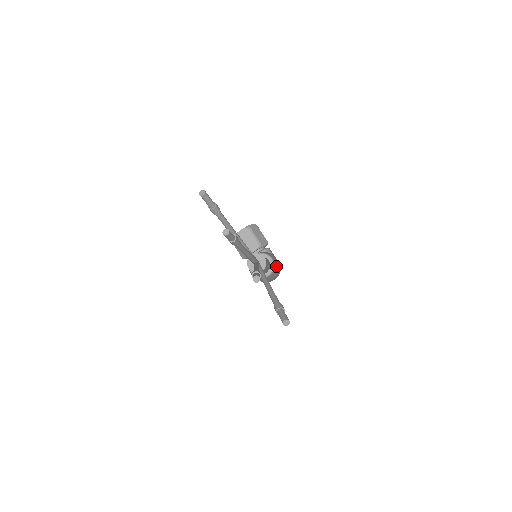
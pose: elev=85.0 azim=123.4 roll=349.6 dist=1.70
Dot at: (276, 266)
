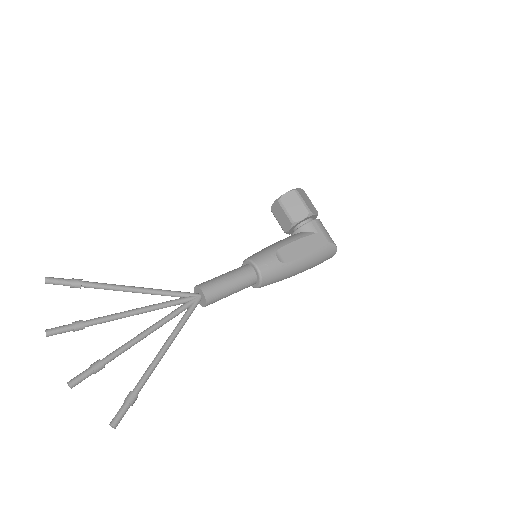
Dot at: (274, 270)
